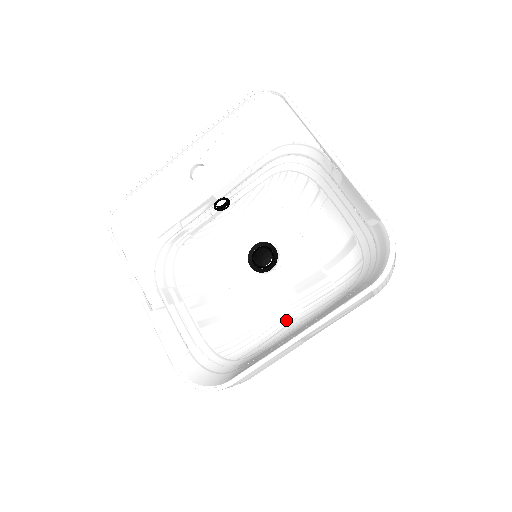
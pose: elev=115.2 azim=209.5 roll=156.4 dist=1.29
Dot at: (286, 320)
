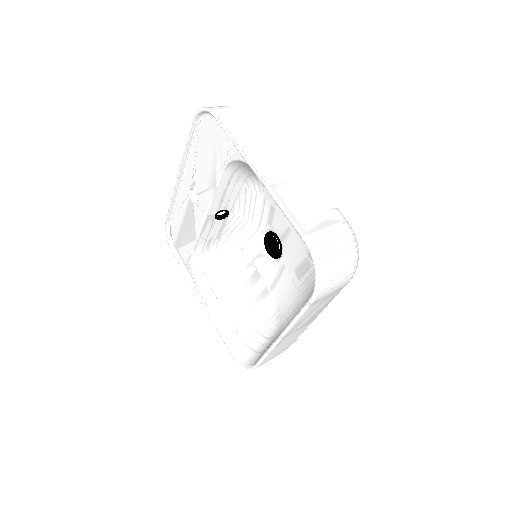
Dot at: (295, 304)
